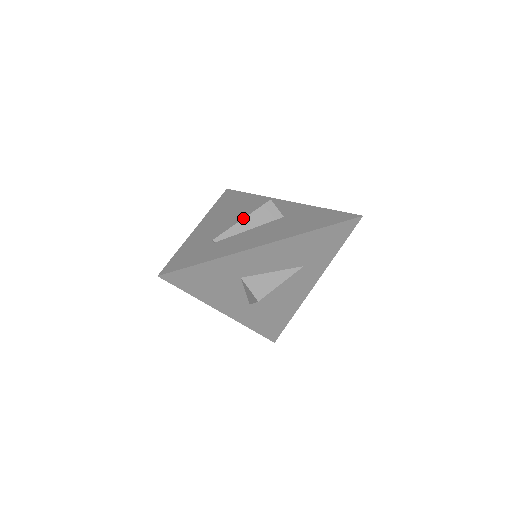
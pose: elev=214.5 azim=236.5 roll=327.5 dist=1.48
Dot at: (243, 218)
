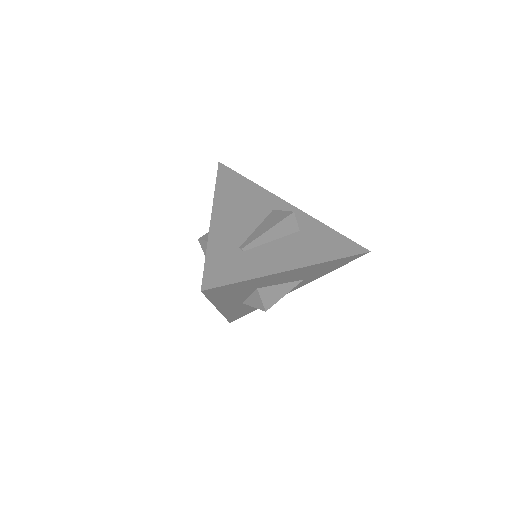
Dot at: (270, 228)
